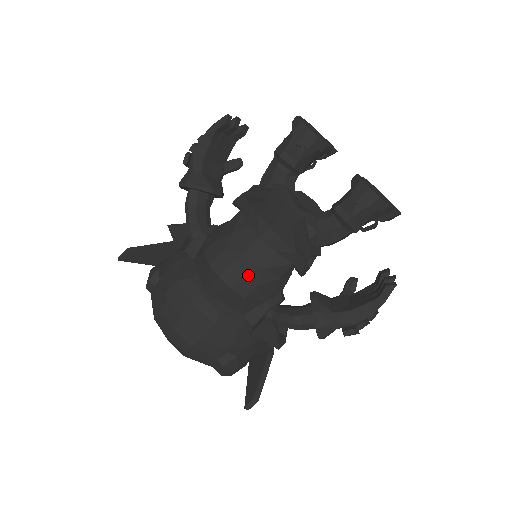
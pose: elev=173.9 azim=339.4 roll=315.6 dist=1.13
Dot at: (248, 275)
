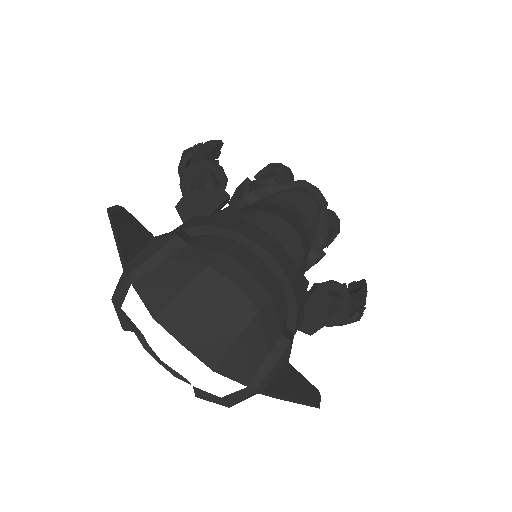
Dot at: (304, 235)
